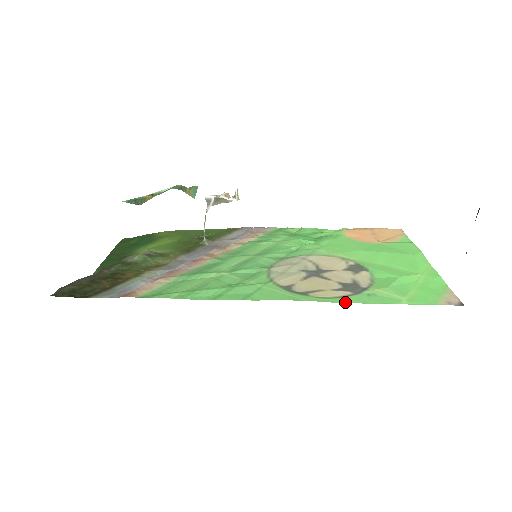
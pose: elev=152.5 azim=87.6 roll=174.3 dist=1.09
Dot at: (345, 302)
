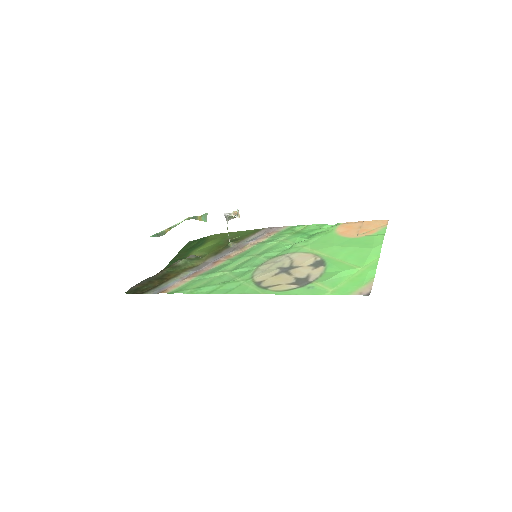
Dot at: (288, 294)
